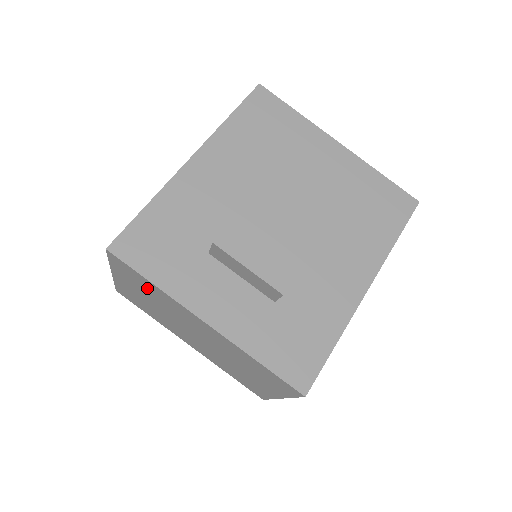
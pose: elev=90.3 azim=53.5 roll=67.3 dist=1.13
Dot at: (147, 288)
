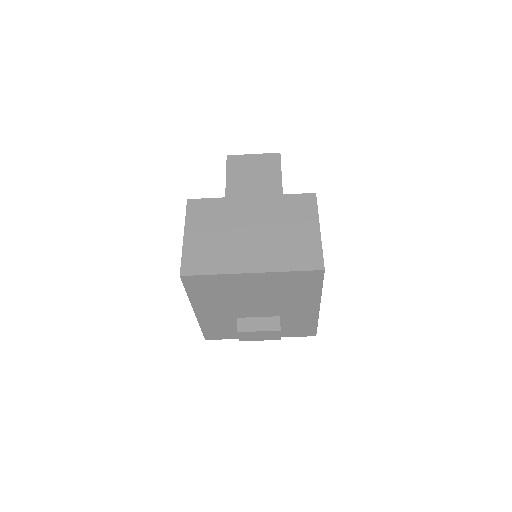
Dot at: occluded
